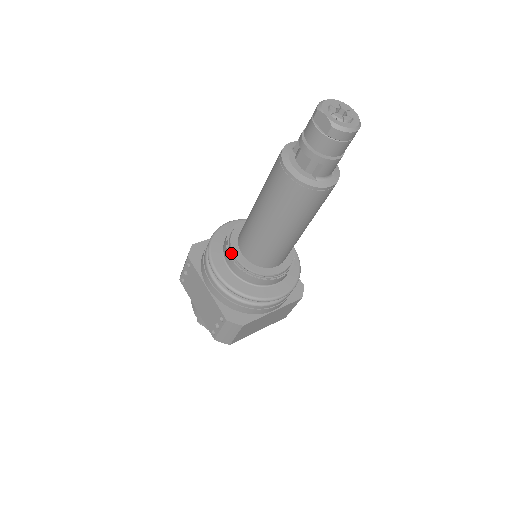
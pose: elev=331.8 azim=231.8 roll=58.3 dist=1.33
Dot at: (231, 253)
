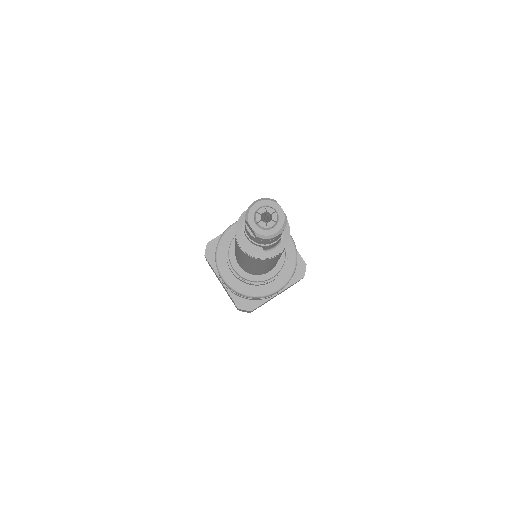
Dot at: (230, 265)
